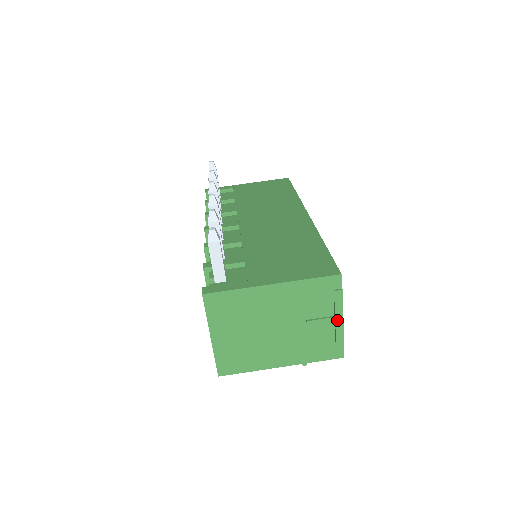
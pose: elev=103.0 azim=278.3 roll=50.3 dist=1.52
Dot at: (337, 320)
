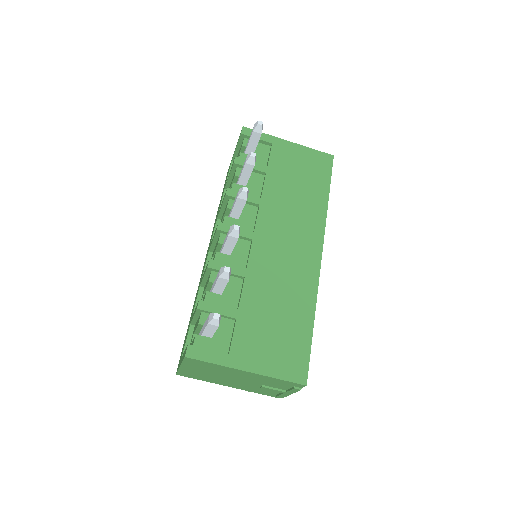
Dot at: (286, 393)
